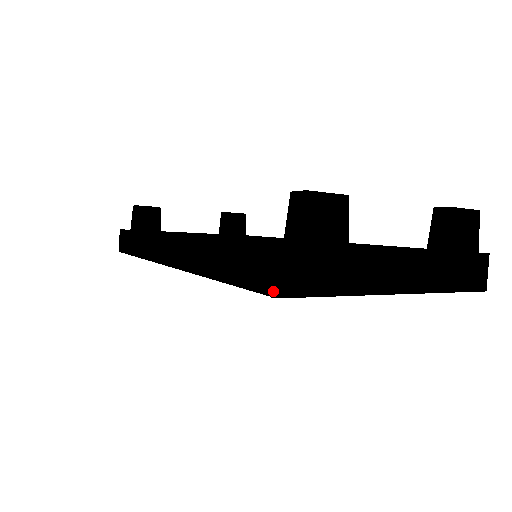
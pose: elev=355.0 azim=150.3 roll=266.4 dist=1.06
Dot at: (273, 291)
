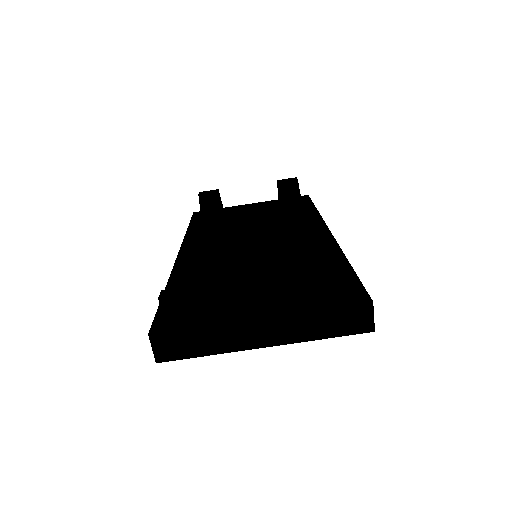
Dot at: (155, 358)
